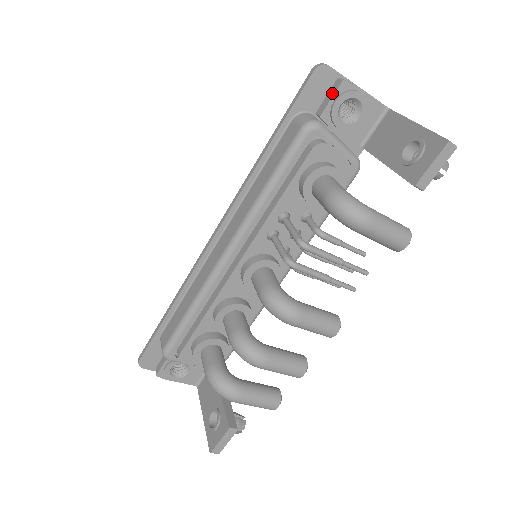
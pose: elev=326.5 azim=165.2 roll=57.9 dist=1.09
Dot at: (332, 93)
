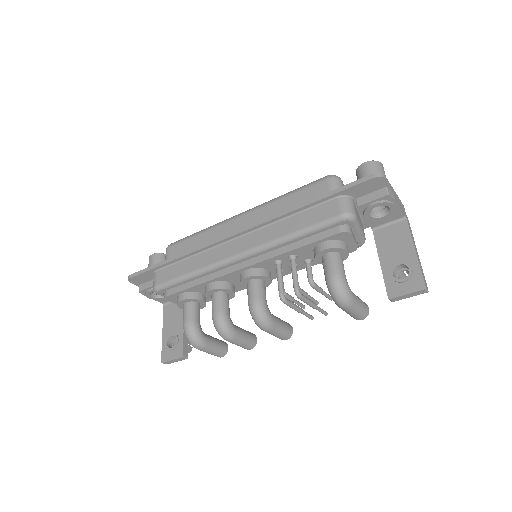
Dot at: (376, 196)
